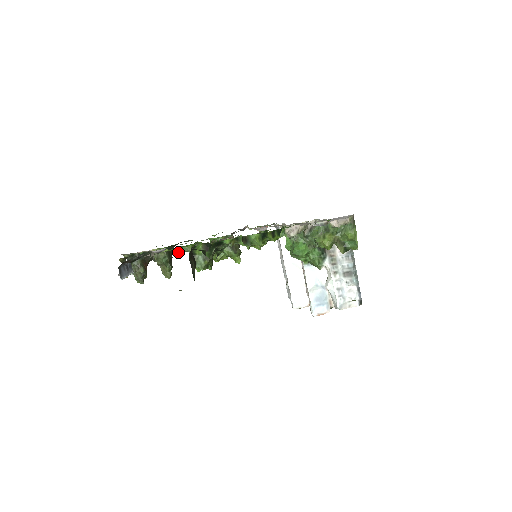
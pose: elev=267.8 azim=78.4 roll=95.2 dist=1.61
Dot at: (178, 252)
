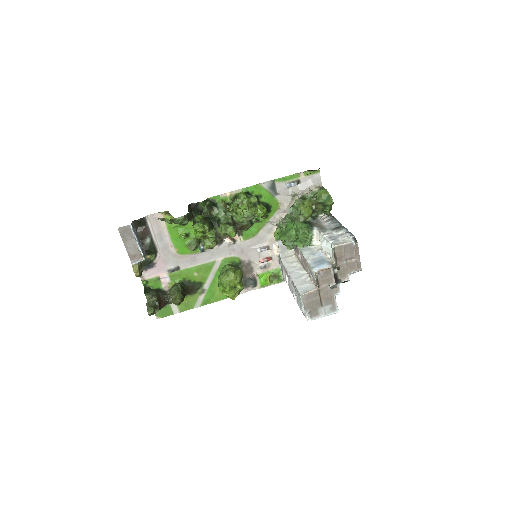
Dot at: (184, 236)
